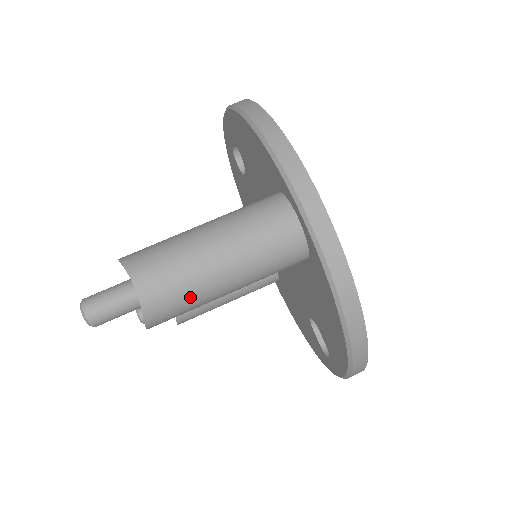
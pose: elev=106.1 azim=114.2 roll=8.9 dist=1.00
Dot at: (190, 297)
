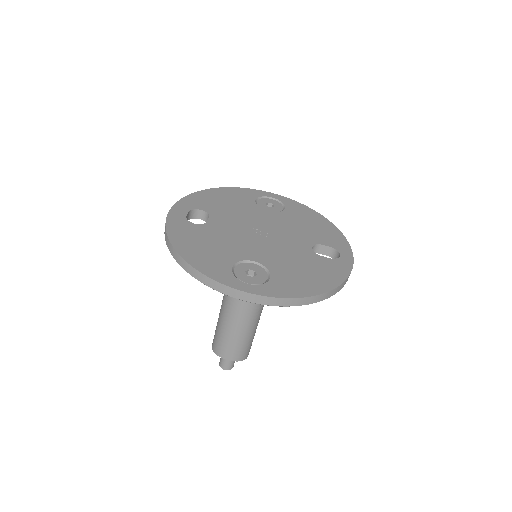
Dot at: (247, 344)
